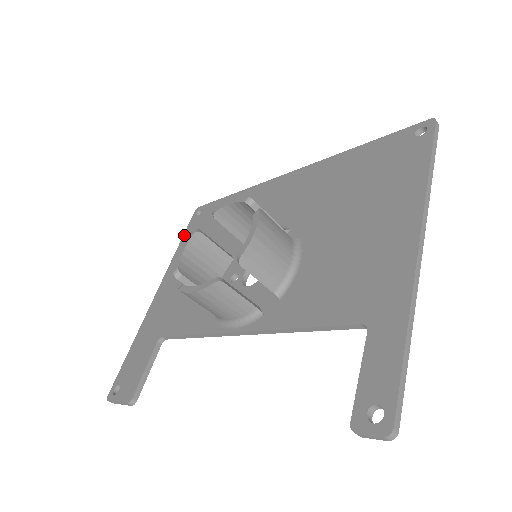
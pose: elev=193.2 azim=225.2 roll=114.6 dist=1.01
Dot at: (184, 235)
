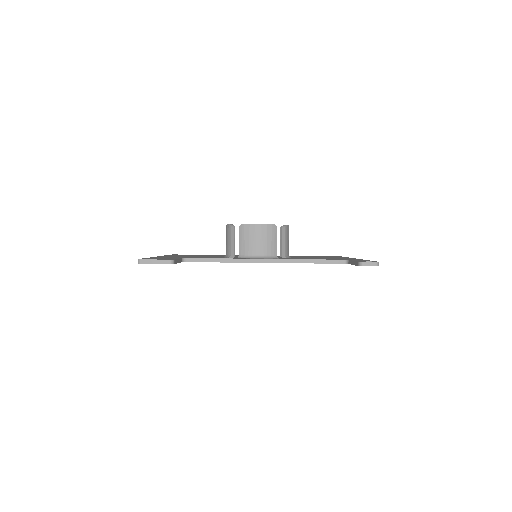
Dot at: occluded
